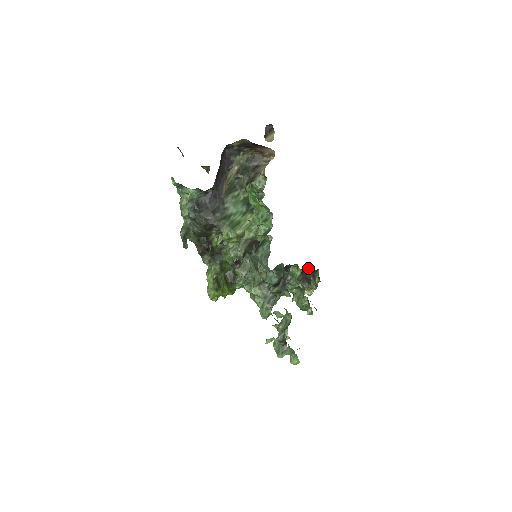
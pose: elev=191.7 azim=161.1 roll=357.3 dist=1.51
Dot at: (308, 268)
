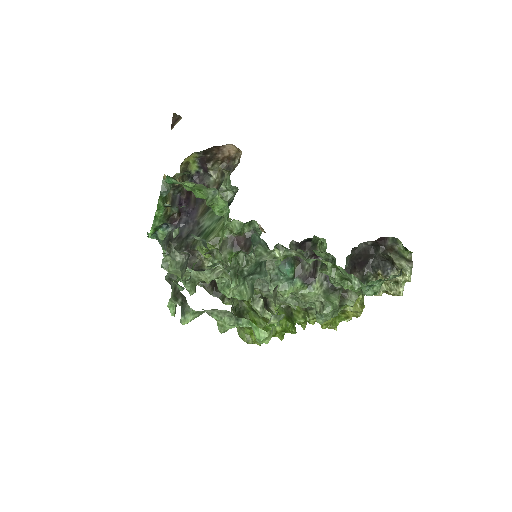
Dot at: (370, 242)
